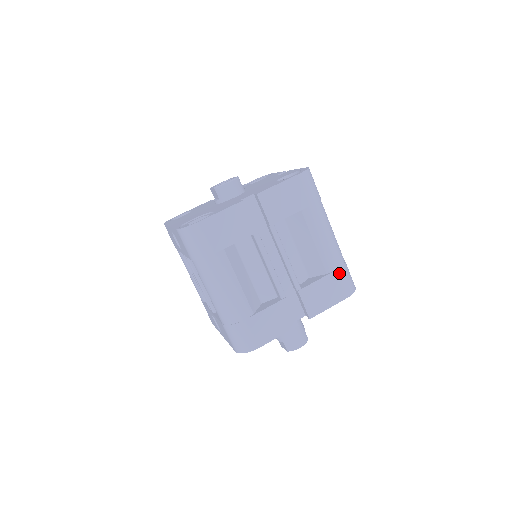
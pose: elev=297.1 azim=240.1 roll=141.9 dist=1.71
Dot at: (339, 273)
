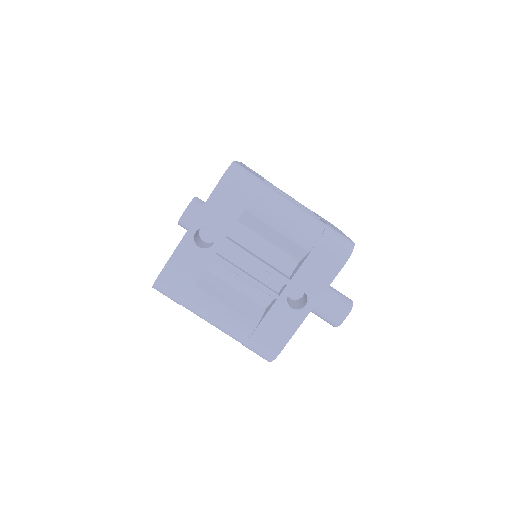
Dot at: occluded
